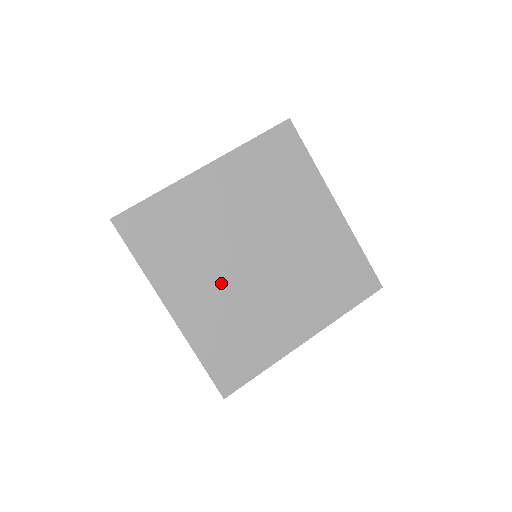
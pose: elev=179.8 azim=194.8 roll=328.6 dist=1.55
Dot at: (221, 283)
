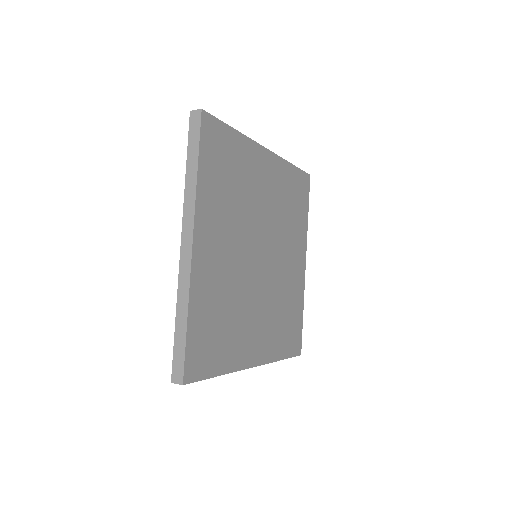
Dot at: (234, 255)
